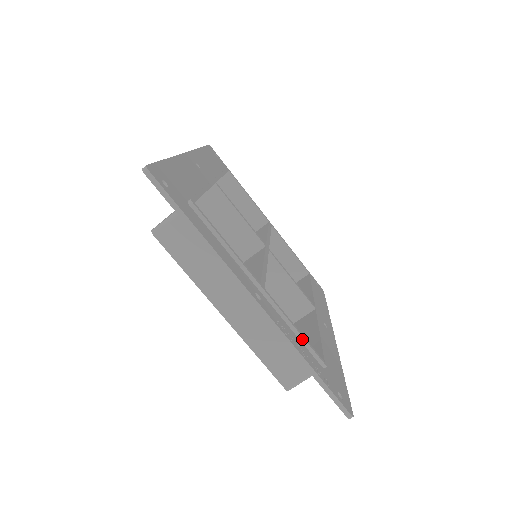
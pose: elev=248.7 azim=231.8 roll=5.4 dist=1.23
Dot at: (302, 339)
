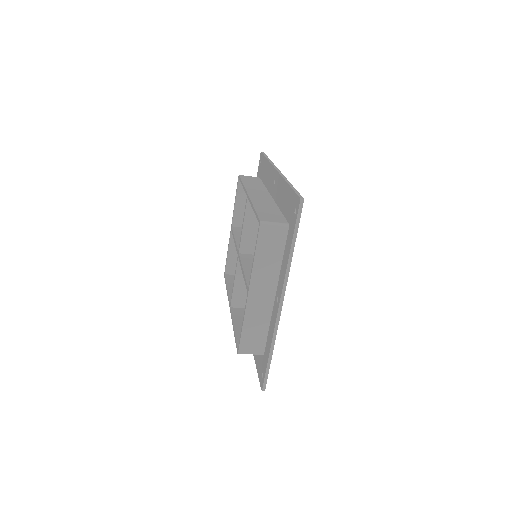
Dot at: occluded
